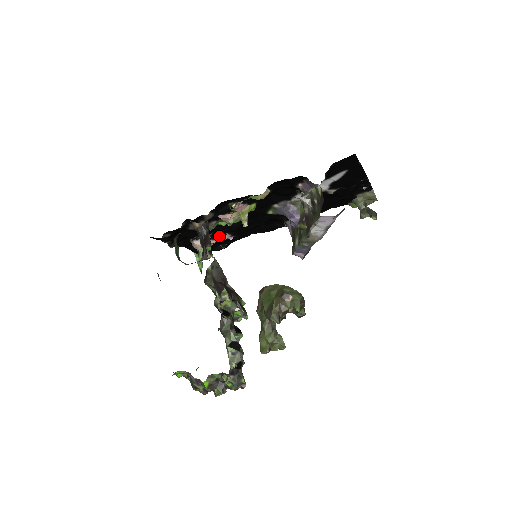
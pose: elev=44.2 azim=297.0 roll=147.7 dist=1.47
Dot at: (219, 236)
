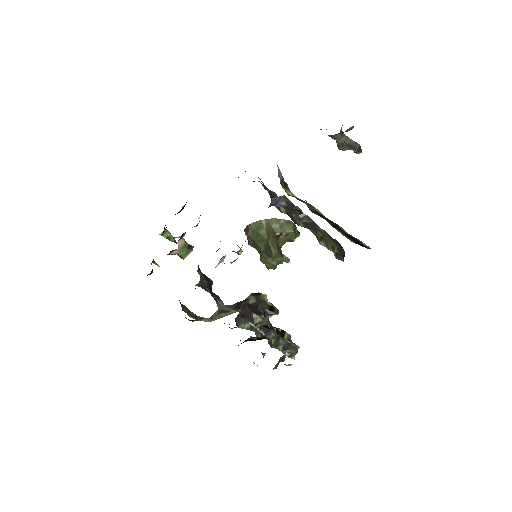
Dot at: occluded
